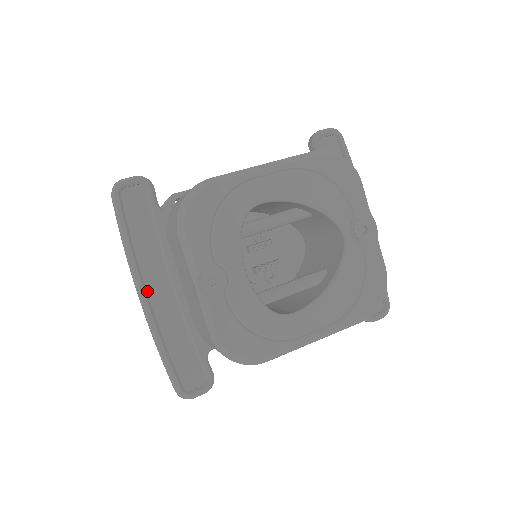
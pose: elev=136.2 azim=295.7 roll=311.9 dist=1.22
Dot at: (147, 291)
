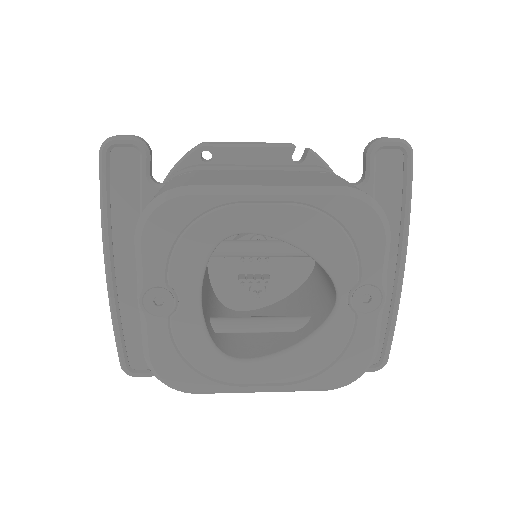
Dot at: (115, 264)
